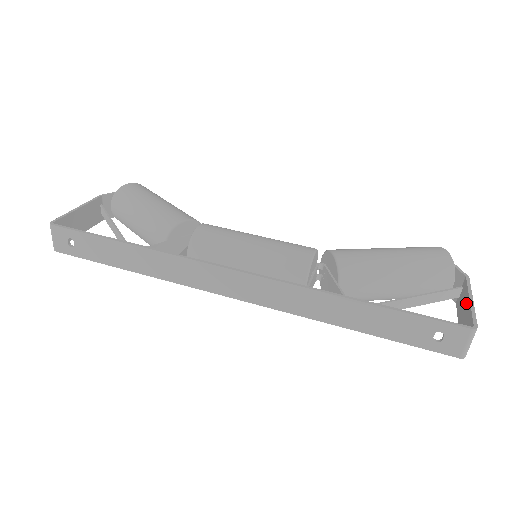
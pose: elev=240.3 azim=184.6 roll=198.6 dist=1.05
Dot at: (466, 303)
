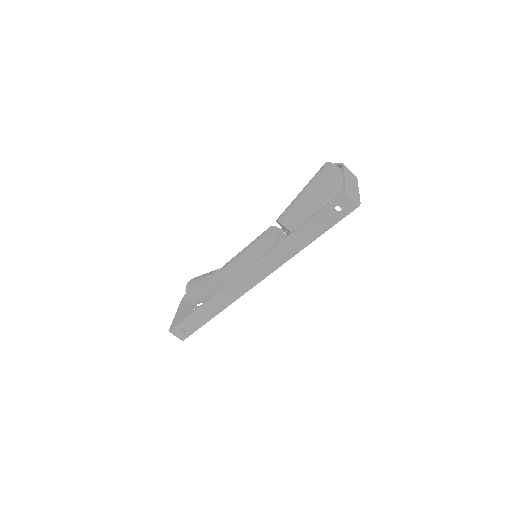
Dot at: occluded
